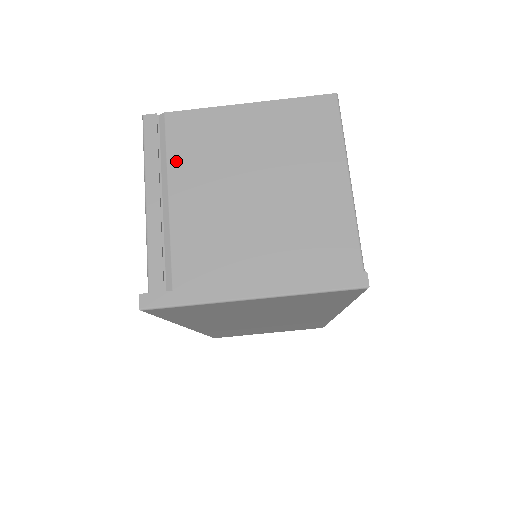
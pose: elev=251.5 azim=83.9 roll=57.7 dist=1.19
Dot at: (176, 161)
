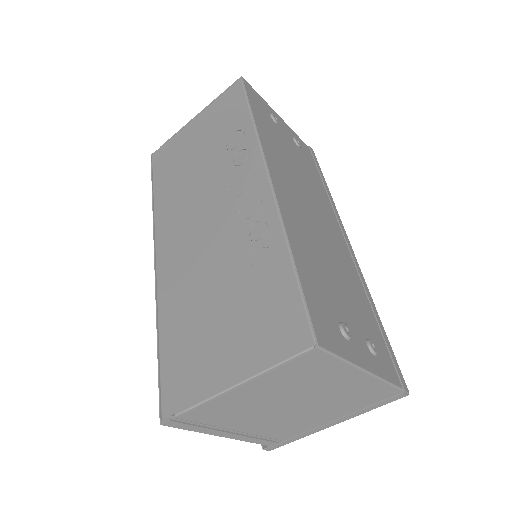
Dot at: (219, 423)
